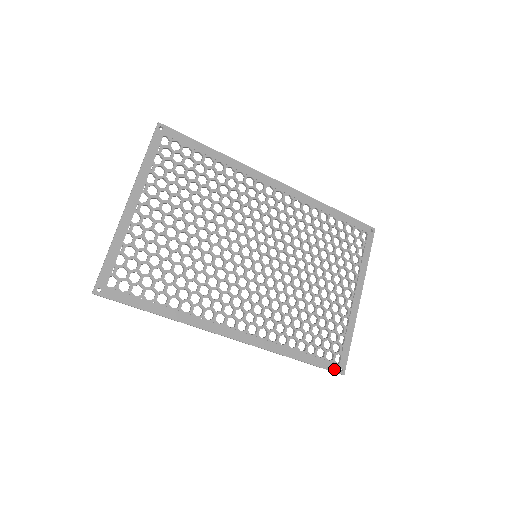
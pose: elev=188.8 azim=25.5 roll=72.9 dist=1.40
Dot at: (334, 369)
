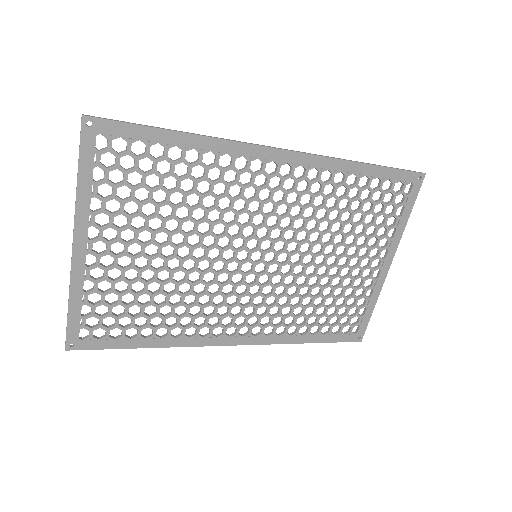
Dot at: (350, 340)
